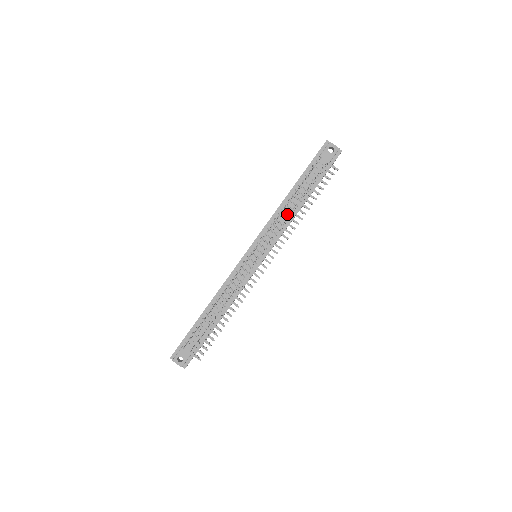
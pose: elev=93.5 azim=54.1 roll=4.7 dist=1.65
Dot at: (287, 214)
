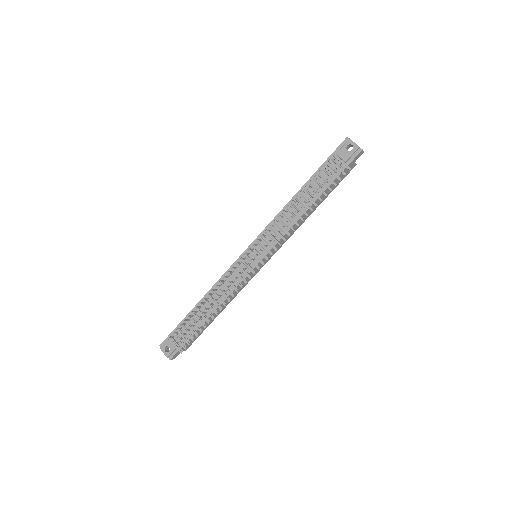
Dot at: (292, 214)
